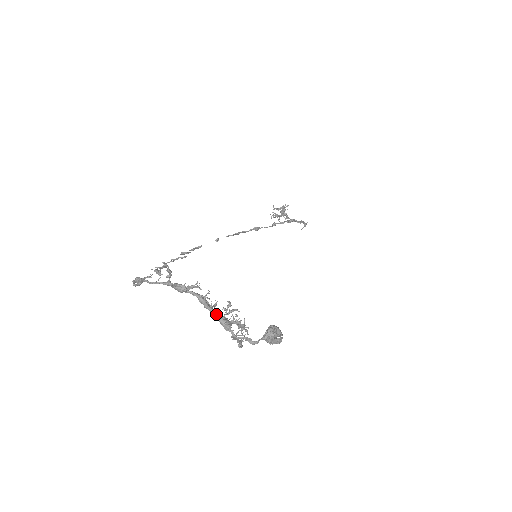
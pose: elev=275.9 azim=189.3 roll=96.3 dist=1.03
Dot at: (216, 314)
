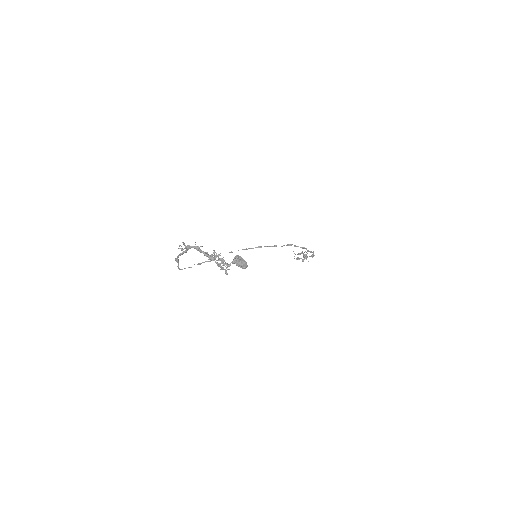
Dot at: (205, 253)
